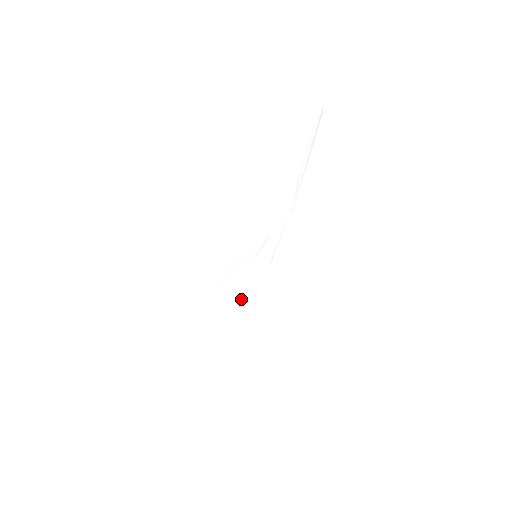
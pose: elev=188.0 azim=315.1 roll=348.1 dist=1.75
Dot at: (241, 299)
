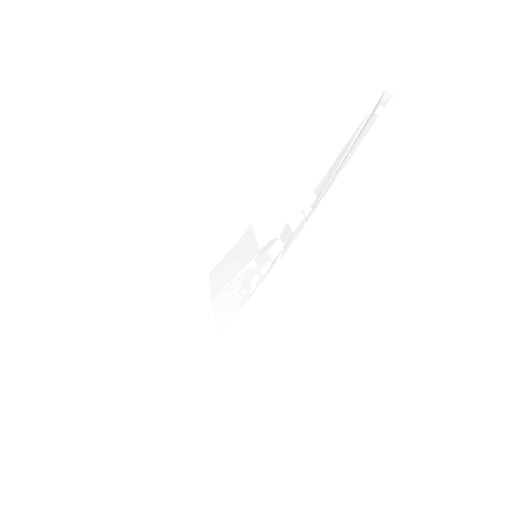
Dot at: (229, 297)
